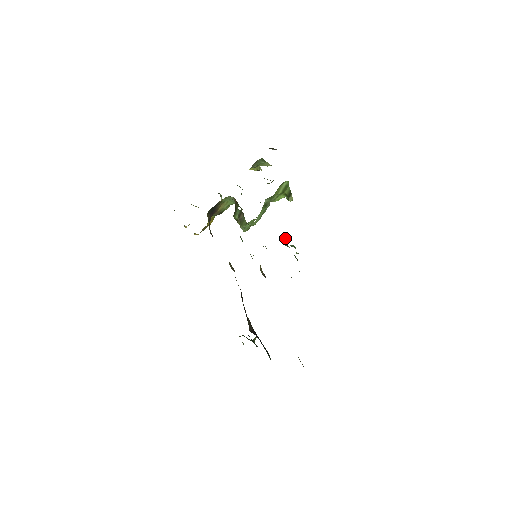
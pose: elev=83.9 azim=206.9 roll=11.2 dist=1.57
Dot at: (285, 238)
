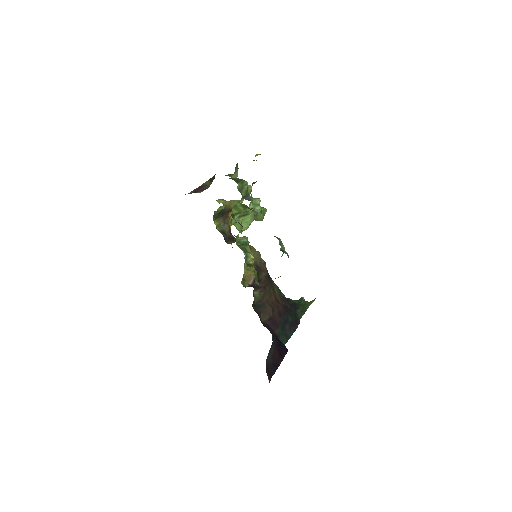
Dot at: occluded
